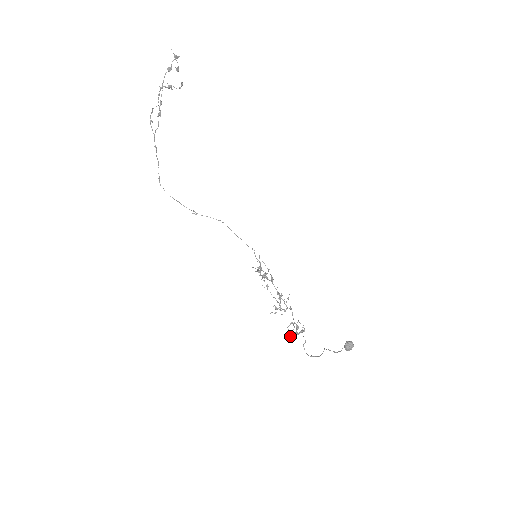
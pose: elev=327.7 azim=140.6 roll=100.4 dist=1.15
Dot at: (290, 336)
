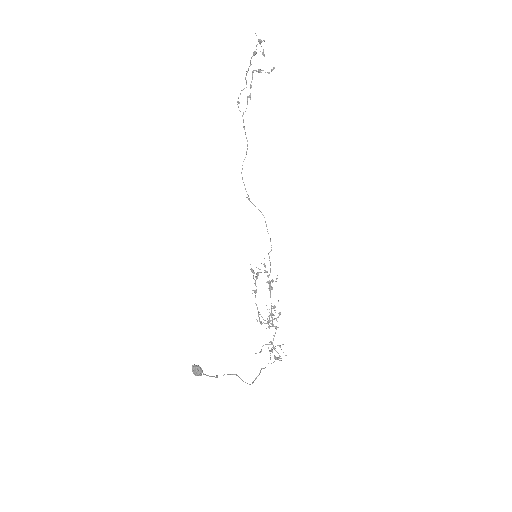
Dot at: occluded
